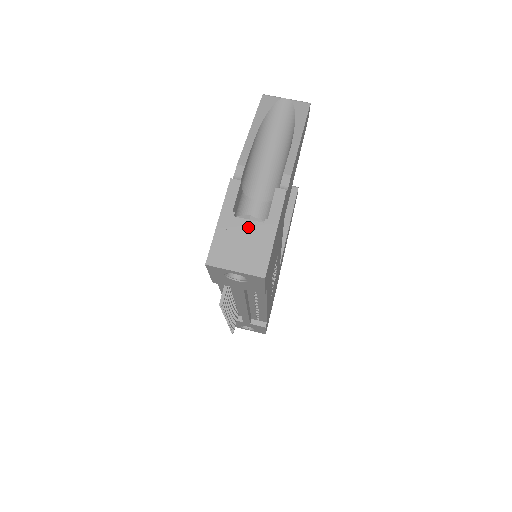
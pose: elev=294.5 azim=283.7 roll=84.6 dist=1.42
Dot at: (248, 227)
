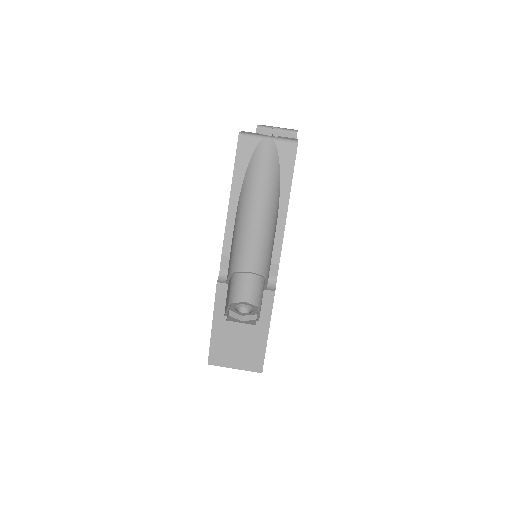
Dot at: (241, 330)
